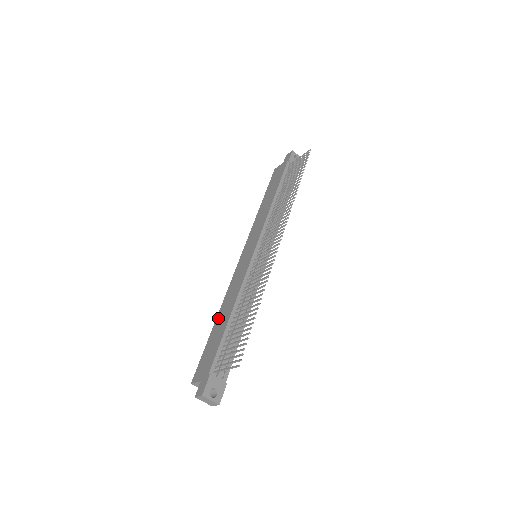
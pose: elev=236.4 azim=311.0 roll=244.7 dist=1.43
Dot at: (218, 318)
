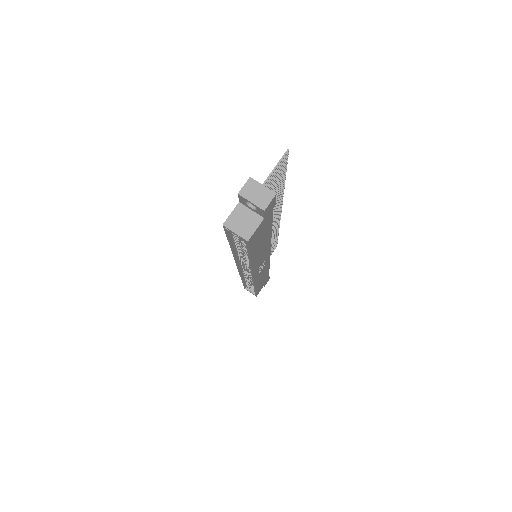
Dot at: occluded
